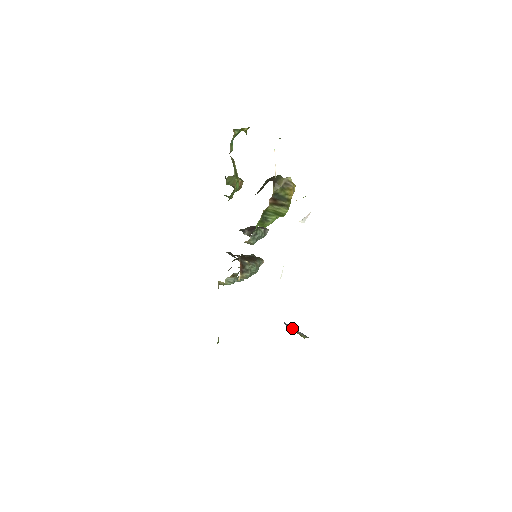
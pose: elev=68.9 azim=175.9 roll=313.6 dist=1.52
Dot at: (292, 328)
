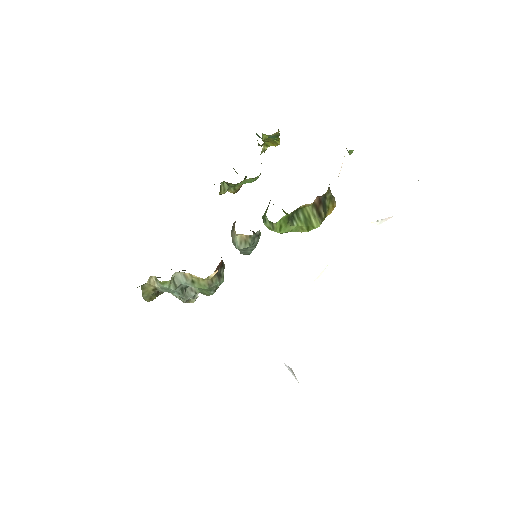
Dot at: occluded
